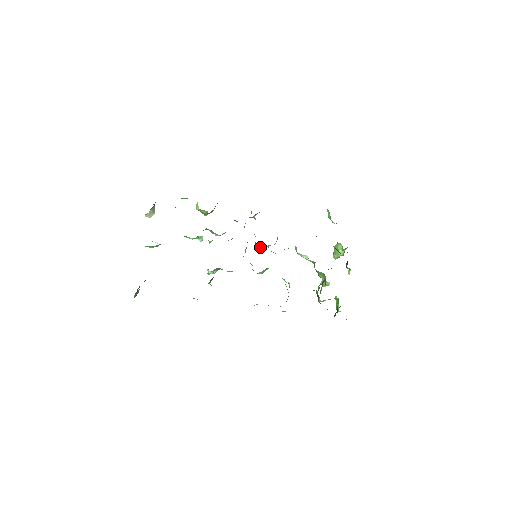
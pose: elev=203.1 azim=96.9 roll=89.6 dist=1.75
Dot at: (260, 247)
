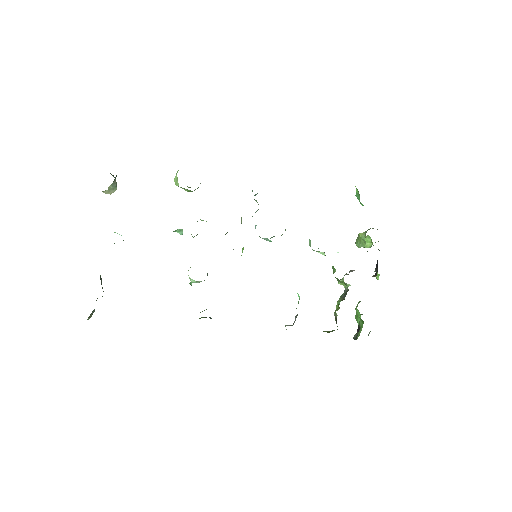
Dot at: occluded
